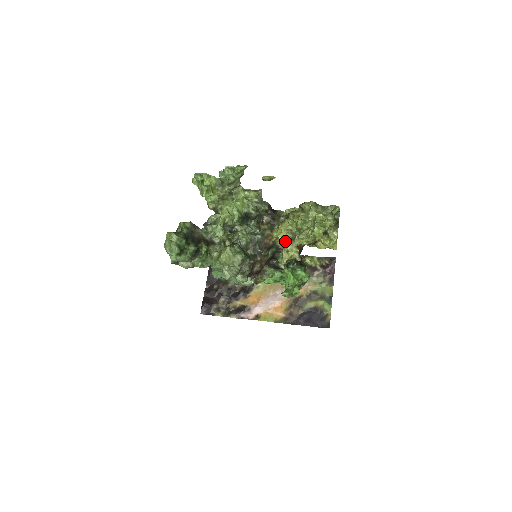
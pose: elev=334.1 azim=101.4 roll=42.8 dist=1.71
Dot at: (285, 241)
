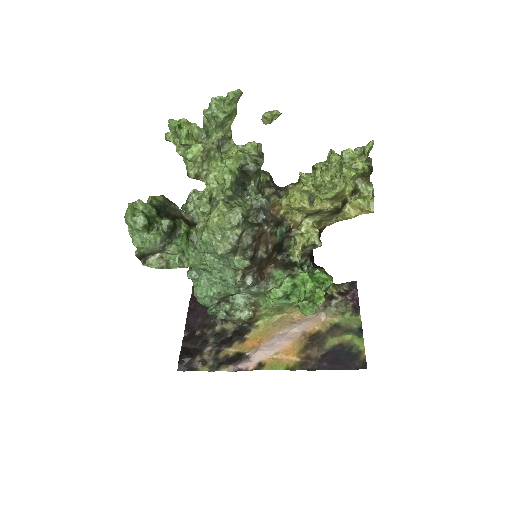
Dot at: (300, 204)
